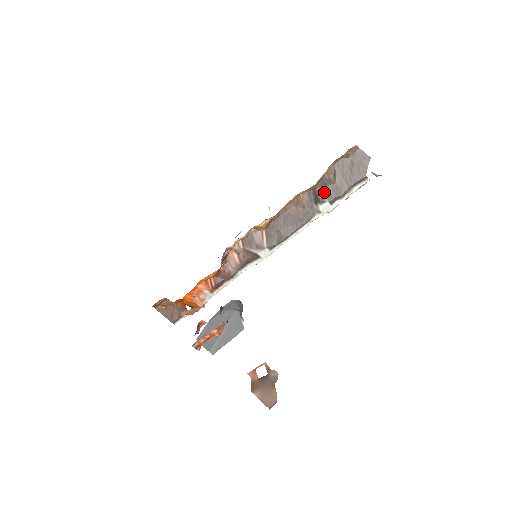
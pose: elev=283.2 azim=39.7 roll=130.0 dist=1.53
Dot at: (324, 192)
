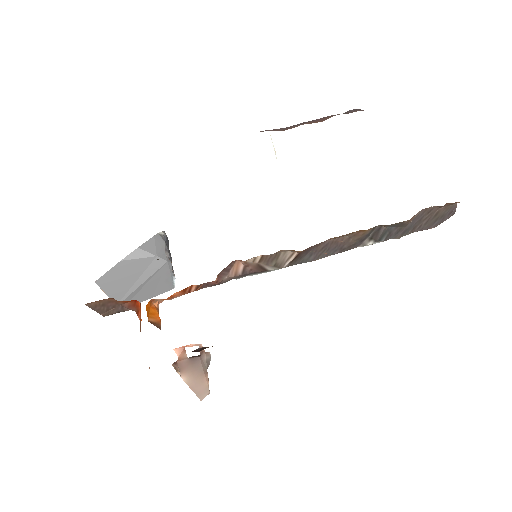
Dot at: (388, 232)
